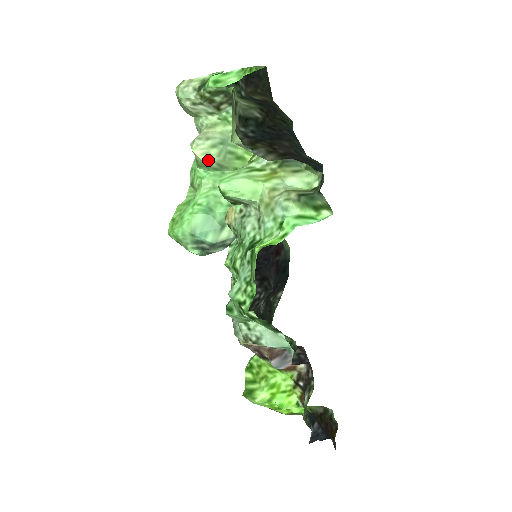
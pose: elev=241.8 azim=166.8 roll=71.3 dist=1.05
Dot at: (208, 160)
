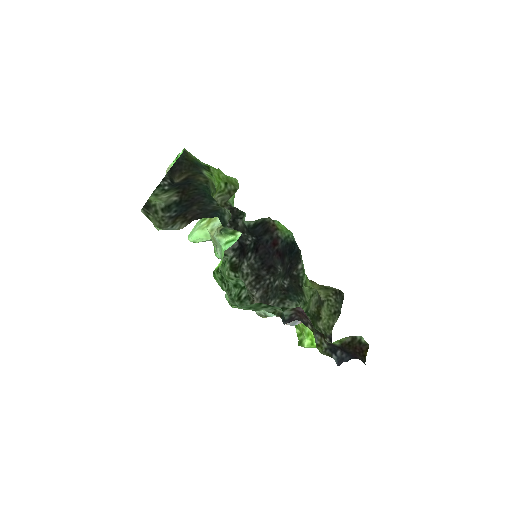
Dot at: occluded
